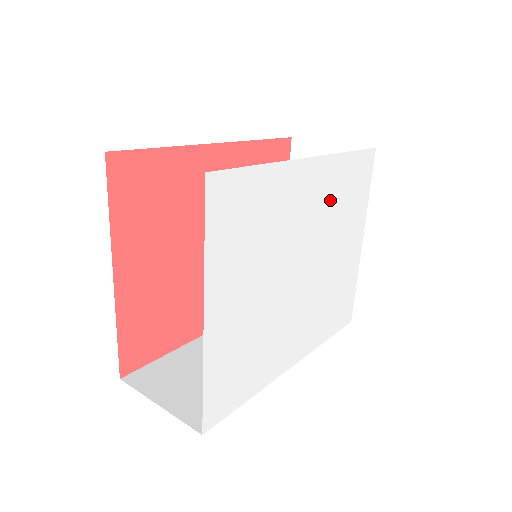
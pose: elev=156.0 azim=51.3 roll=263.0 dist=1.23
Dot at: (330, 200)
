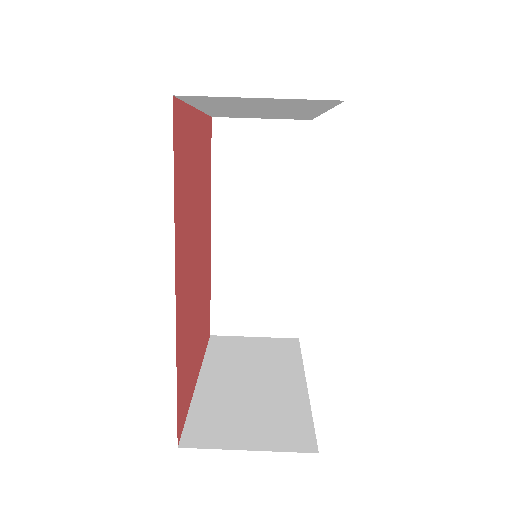
Dot at: occluded
